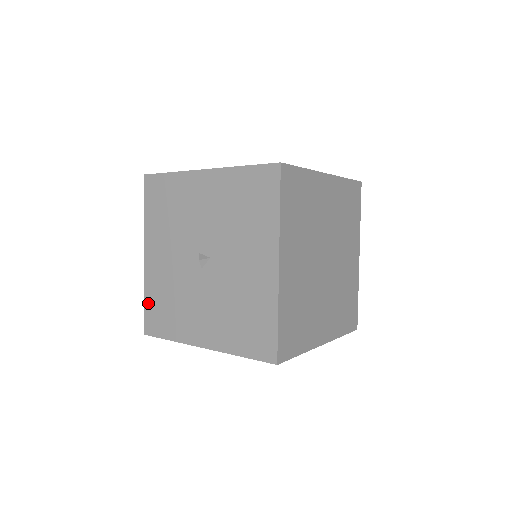
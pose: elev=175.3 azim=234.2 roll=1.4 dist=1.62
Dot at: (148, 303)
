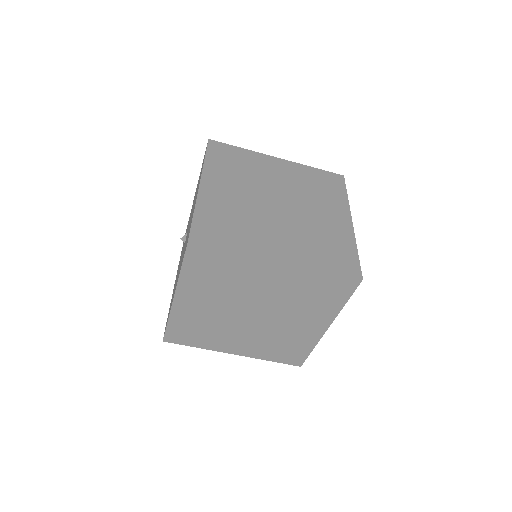
Dot at: occluded
